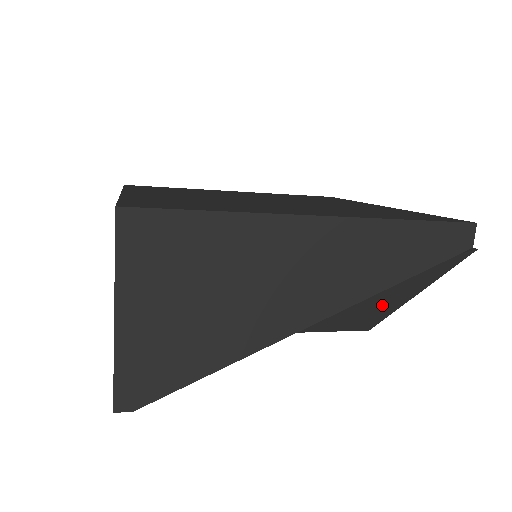
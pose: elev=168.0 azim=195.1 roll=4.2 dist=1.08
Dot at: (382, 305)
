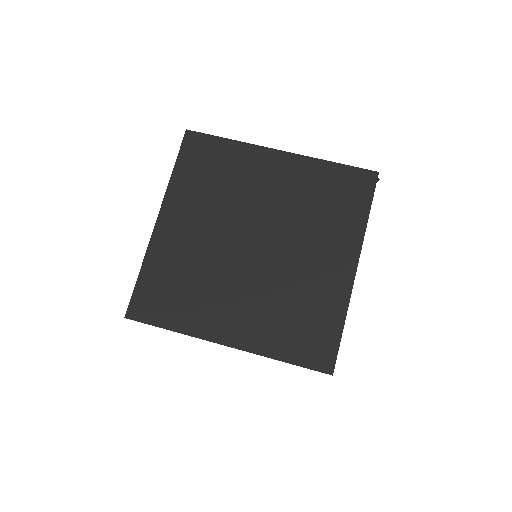
Dot at: occluded
